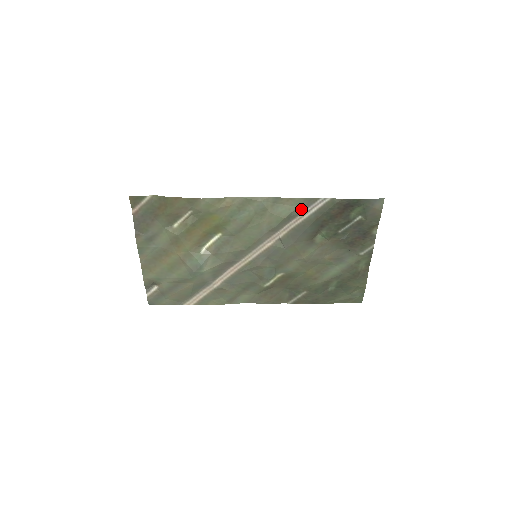
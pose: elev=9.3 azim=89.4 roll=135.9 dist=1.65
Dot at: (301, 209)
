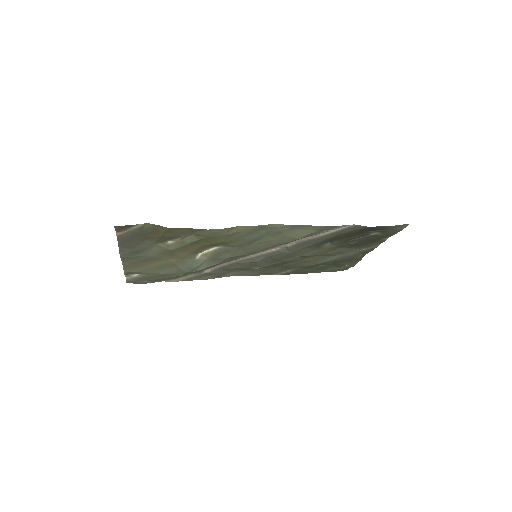
Dot at: (319, 232)
